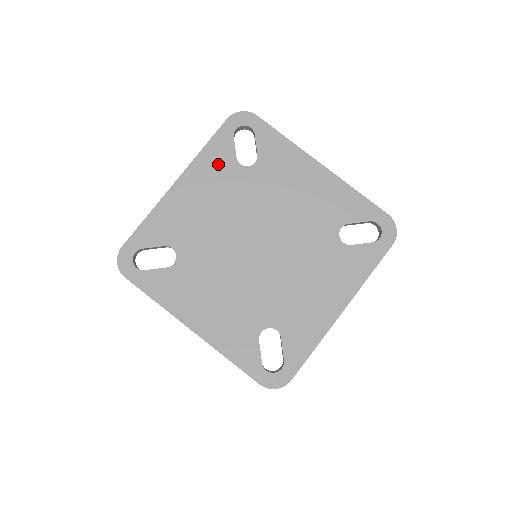
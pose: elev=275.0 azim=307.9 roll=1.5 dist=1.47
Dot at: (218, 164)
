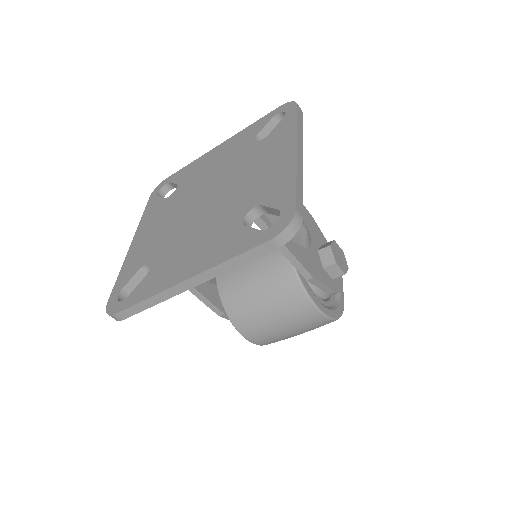
Dot at: (246, 137)
